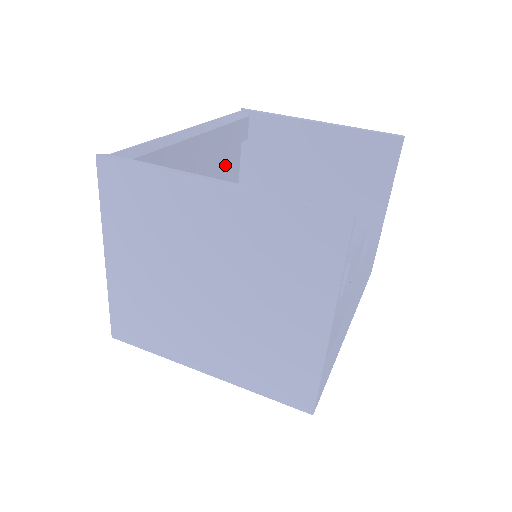
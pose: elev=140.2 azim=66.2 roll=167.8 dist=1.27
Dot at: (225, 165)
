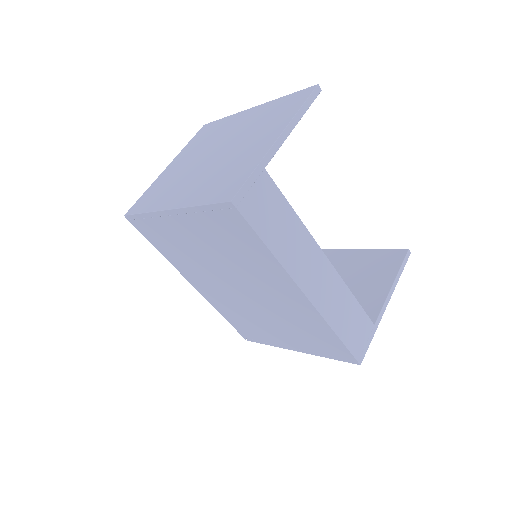
Dot at: occluded
